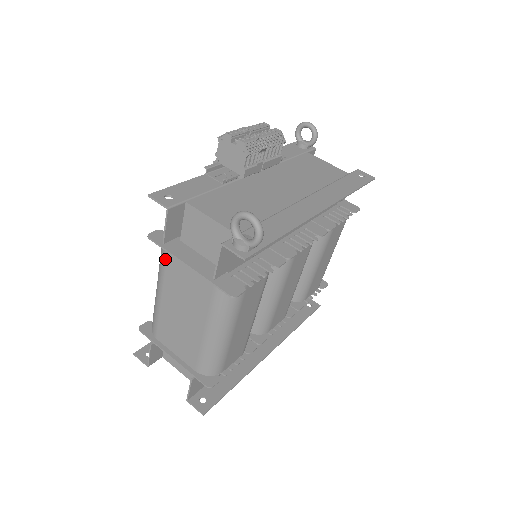
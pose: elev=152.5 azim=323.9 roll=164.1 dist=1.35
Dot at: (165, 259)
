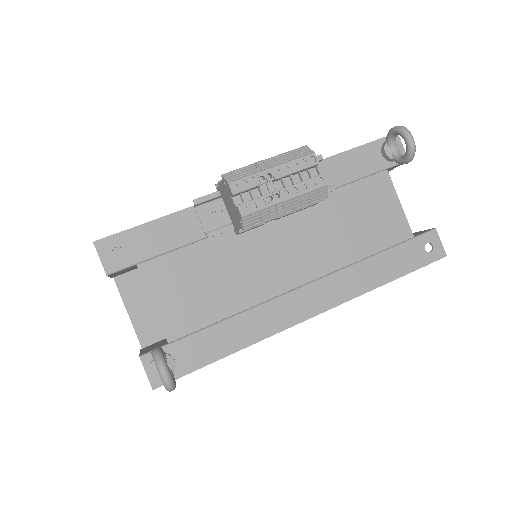
Dot at: occluded
